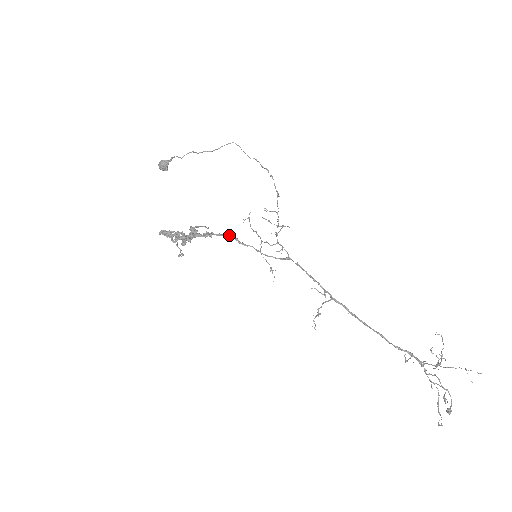
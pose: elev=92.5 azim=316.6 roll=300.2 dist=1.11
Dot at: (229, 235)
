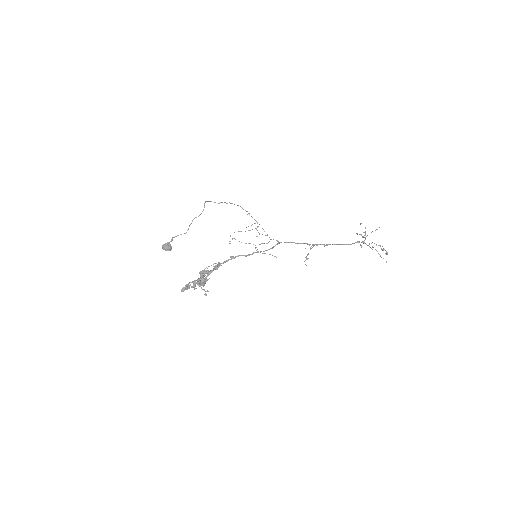
Dot at: (233, 257)
